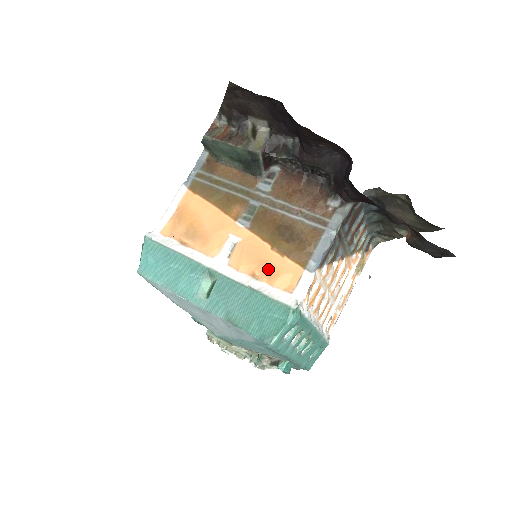
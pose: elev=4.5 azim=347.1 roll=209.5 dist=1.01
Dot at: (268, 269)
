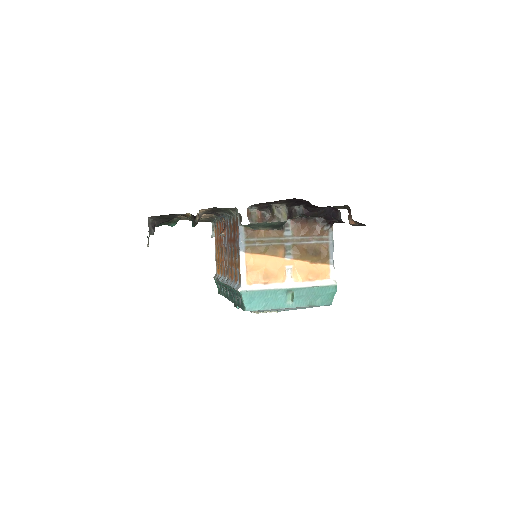
Dot at: (315, 274)
